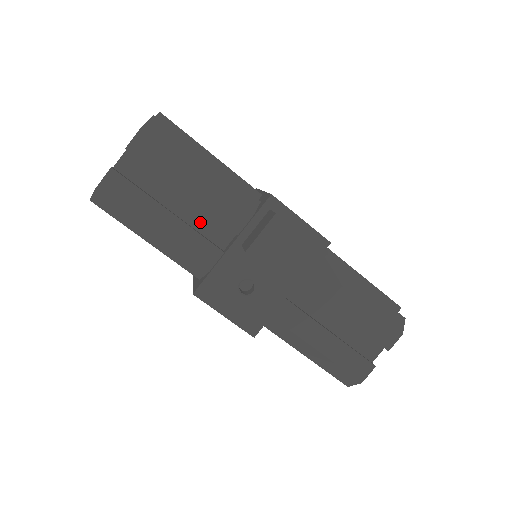
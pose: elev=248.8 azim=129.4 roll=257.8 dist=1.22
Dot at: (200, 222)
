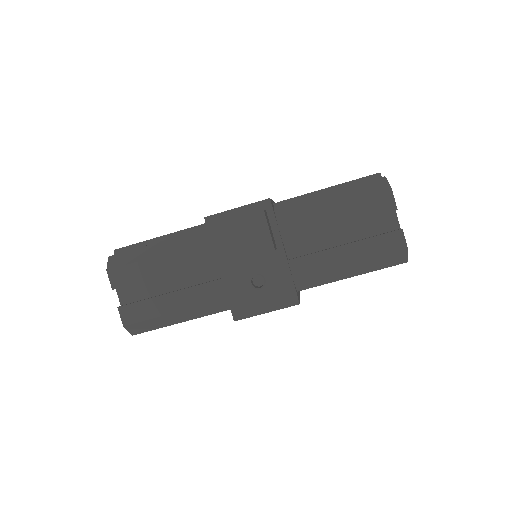
Dot at: (193, 279)
